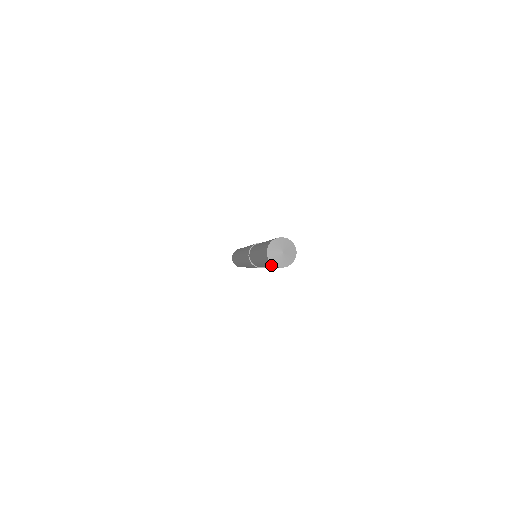
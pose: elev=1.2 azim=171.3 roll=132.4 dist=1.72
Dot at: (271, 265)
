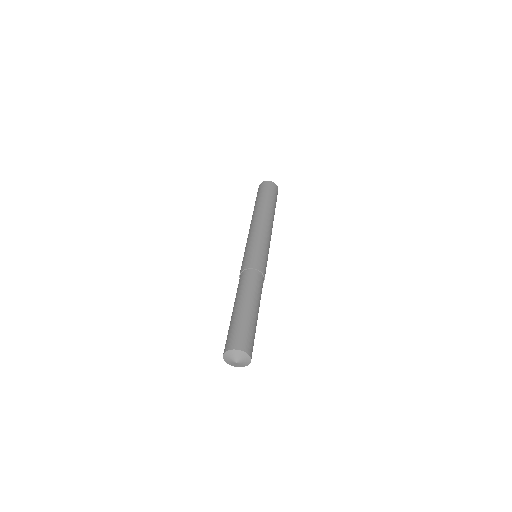
Dot at: occluded
